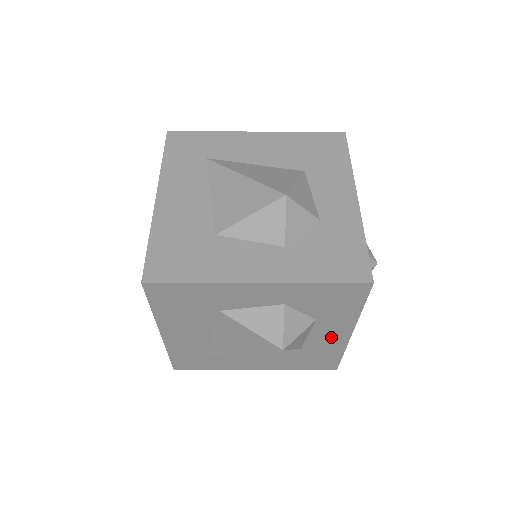
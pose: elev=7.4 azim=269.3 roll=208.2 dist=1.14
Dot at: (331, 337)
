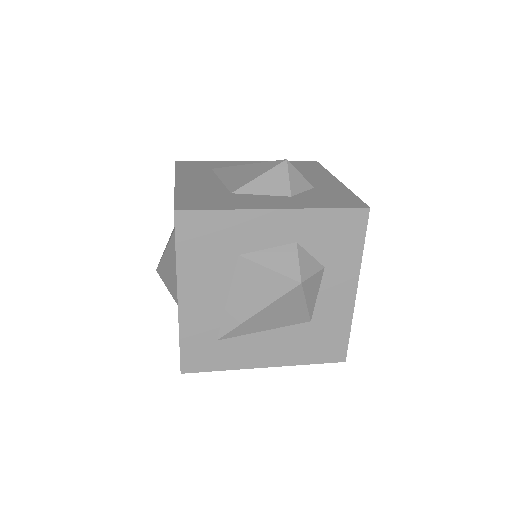
Dot at: (338, 298)
